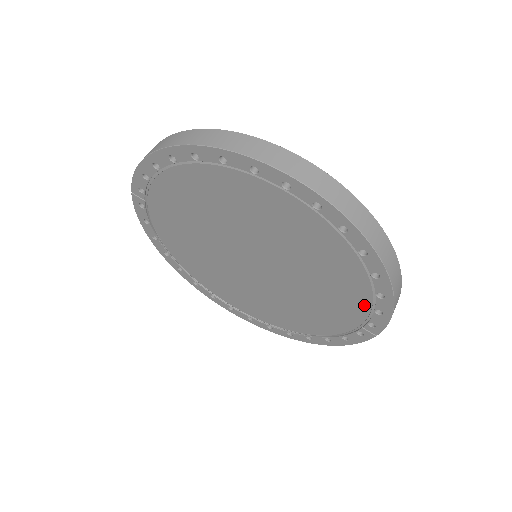
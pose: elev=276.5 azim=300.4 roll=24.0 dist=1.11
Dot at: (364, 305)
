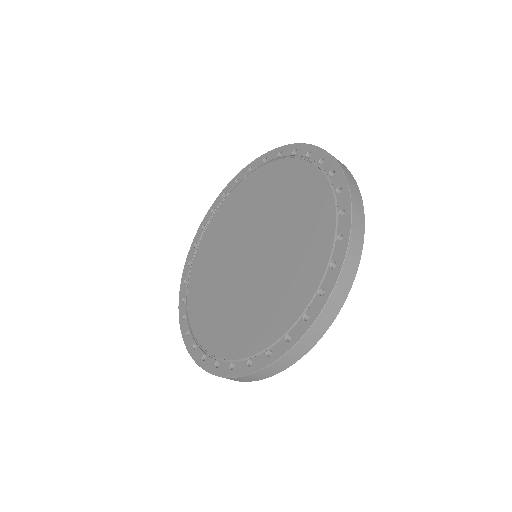
Dot at: (284, 326)
